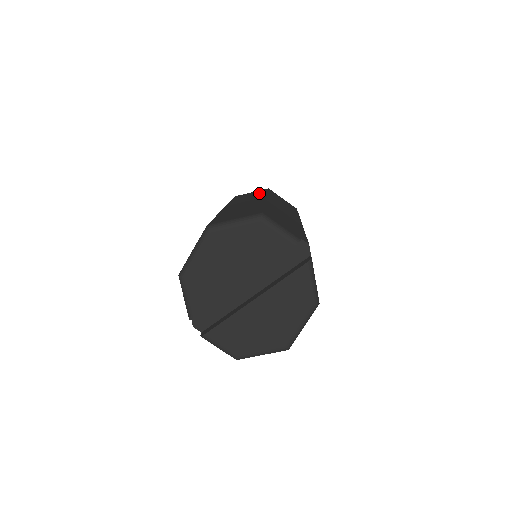
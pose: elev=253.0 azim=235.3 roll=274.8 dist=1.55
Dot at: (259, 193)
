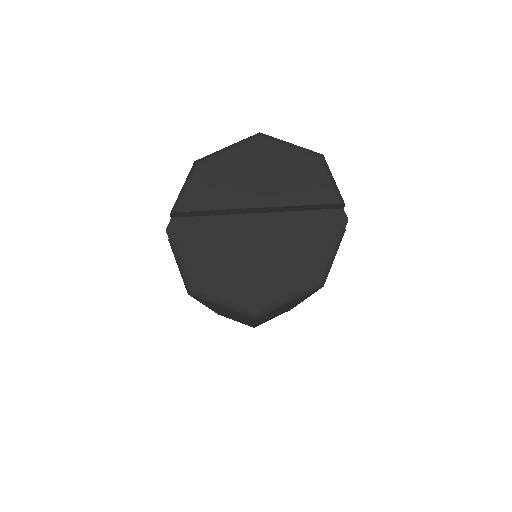
Dot at: occluded
